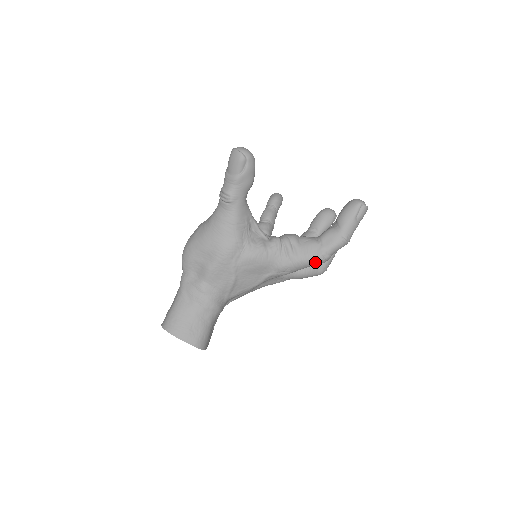
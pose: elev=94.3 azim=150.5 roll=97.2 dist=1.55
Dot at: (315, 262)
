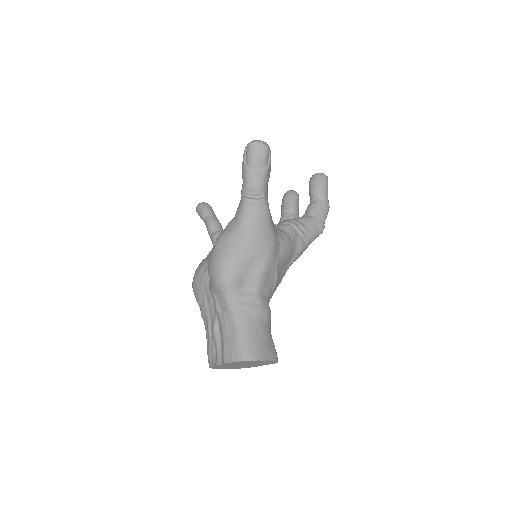
Dot at: (318, 235)
